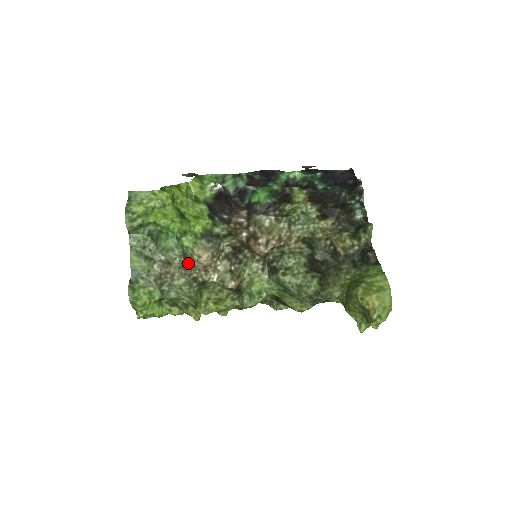
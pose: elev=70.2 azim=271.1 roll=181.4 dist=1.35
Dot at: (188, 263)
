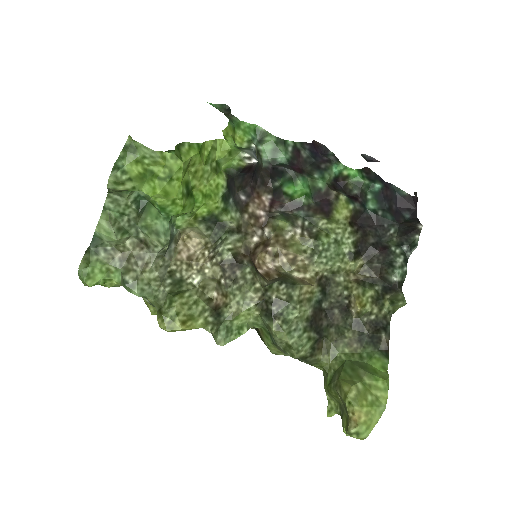
Dot at: (171, 246)
